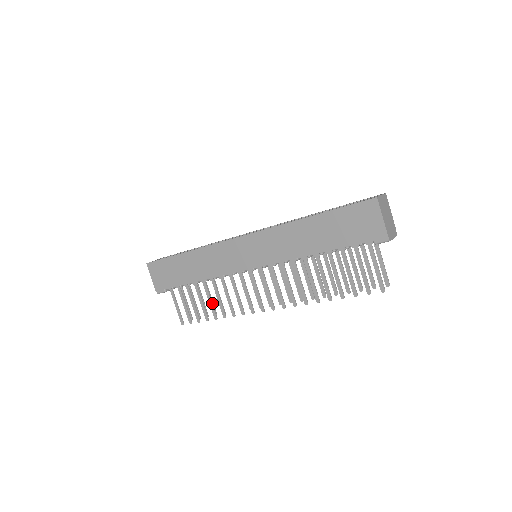
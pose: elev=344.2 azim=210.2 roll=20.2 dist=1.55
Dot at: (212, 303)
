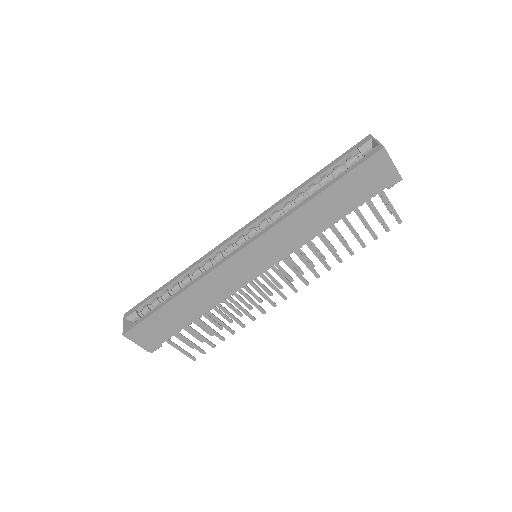
Dot at: (224, 323)
